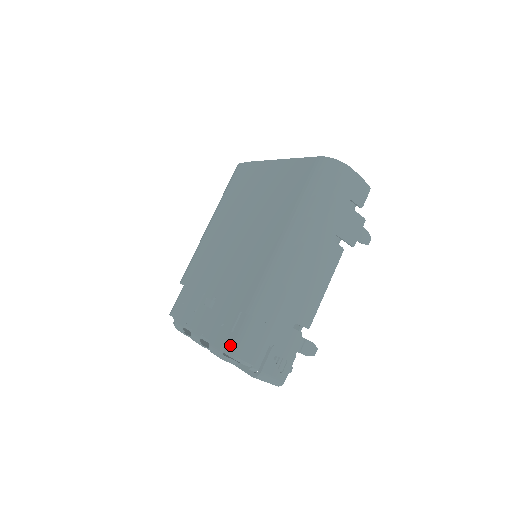
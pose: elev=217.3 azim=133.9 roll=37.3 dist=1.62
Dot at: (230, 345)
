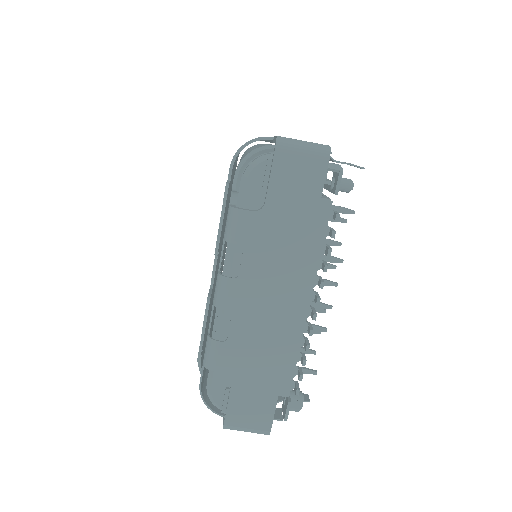
Dot at: occluded
